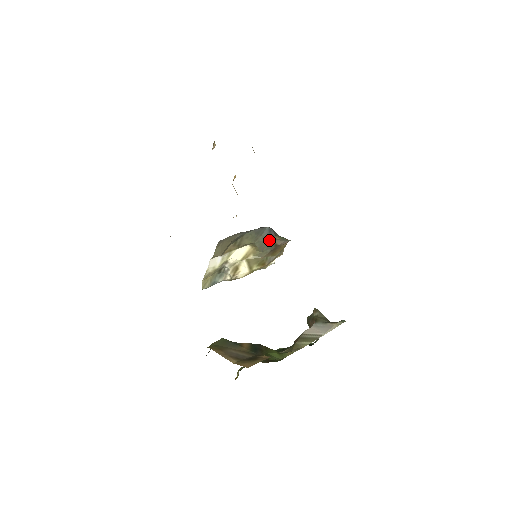
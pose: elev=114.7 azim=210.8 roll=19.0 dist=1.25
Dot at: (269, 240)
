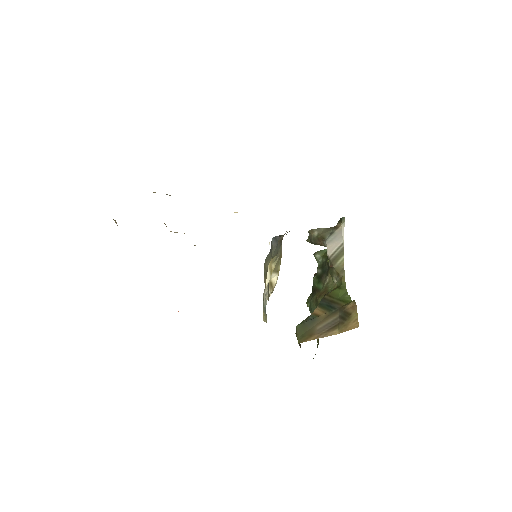
Dot at: (278, 244)
